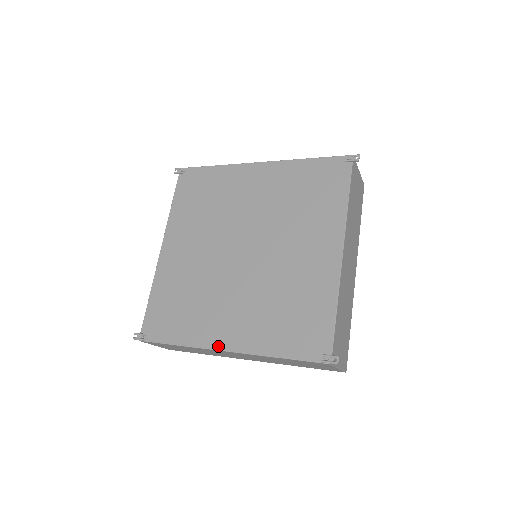
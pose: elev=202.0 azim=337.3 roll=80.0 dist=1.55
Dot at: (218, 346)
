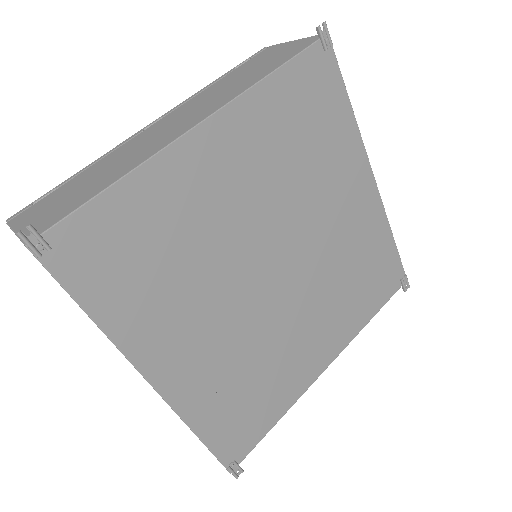
Dot at: (148, 371)
